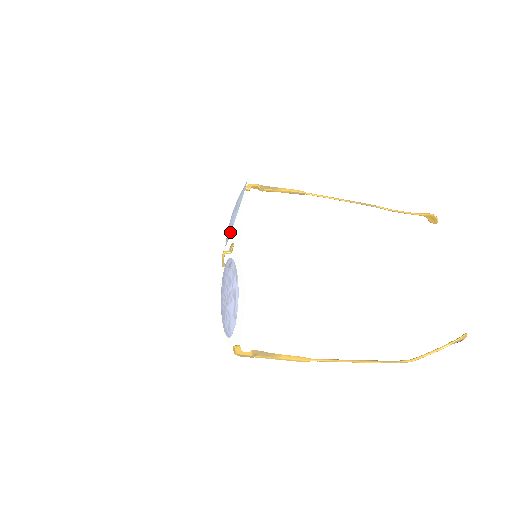
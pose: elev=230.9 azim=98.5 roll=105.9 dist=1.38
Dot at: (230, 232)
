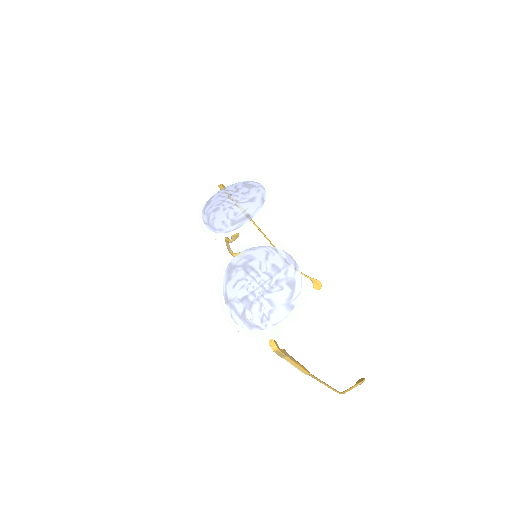
Dot at: (247, 220)
